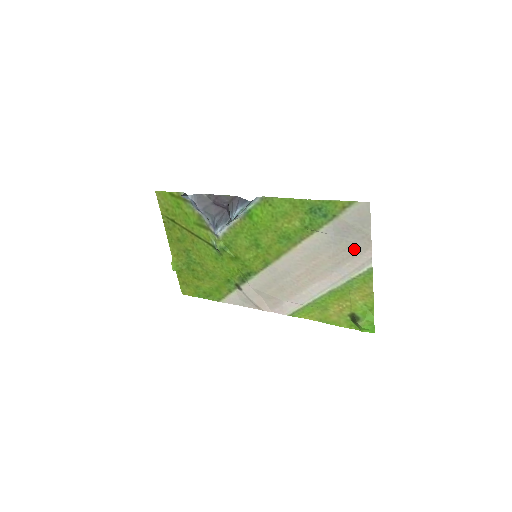
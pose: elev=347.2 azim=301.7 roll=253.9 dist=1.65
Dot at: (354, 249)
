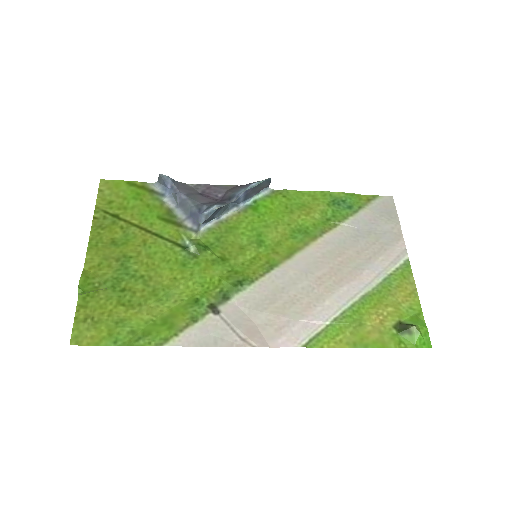
Dot at: (385, 241)
